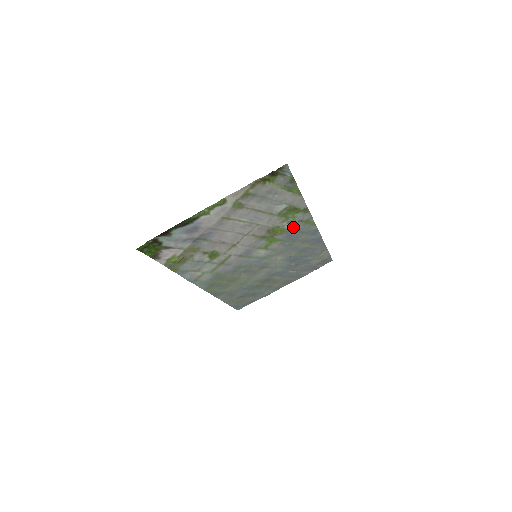
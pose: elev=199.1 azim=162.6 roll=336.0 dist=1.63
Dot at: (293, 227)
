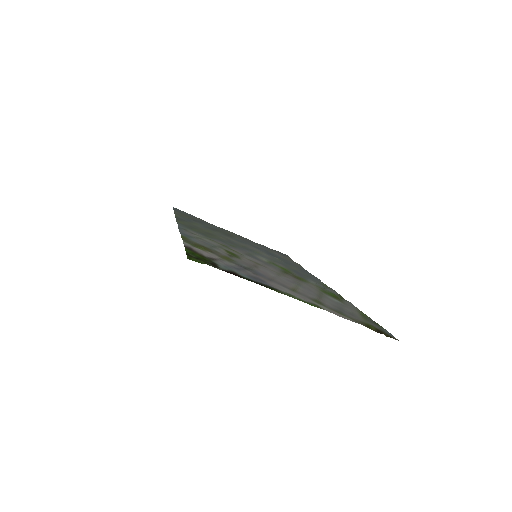
Dot at: occluded
